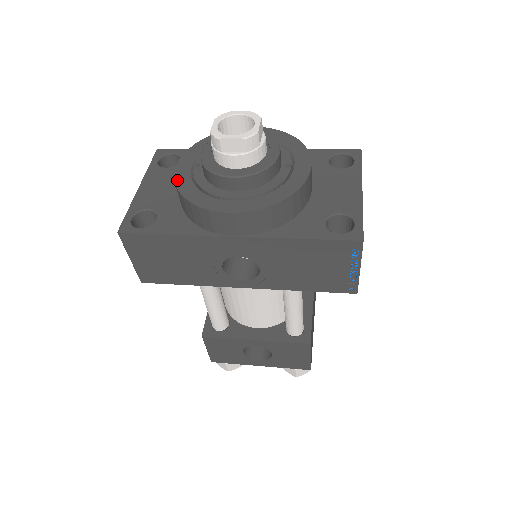
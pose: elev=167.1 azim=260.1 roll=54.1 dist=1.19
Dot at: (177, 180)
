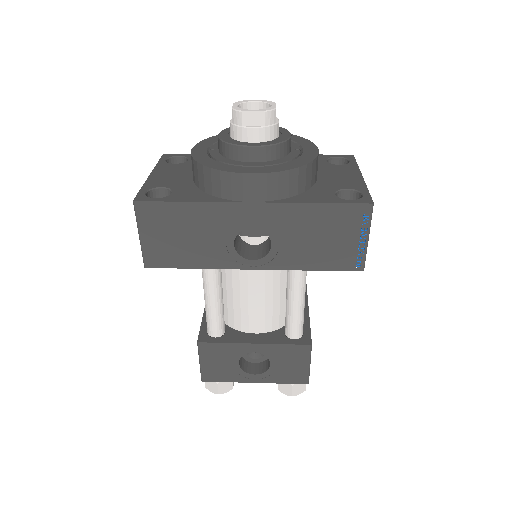
Dot at: (195, 156)
